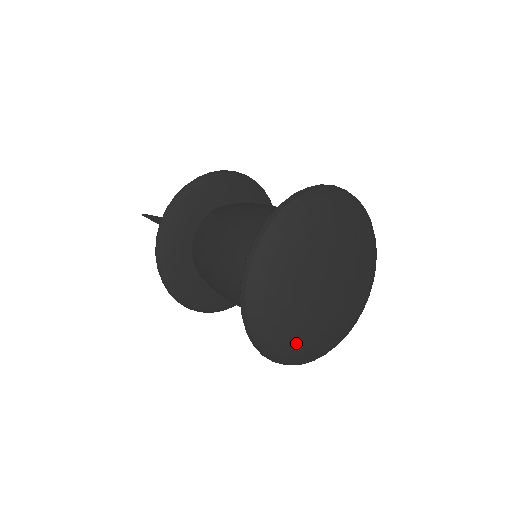
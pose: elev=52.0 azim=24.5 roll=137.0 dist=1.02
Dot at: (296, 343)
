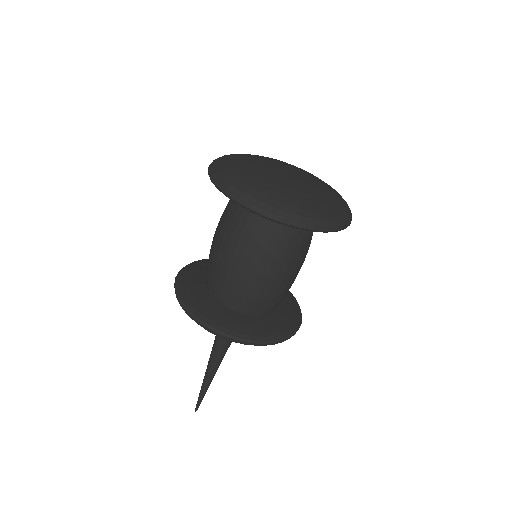
Dot at: (307, 203)
